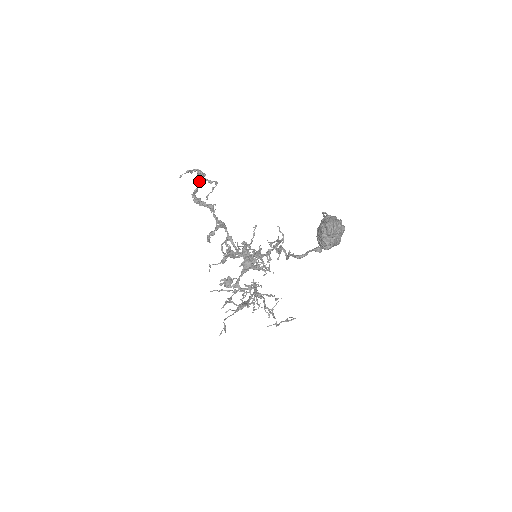
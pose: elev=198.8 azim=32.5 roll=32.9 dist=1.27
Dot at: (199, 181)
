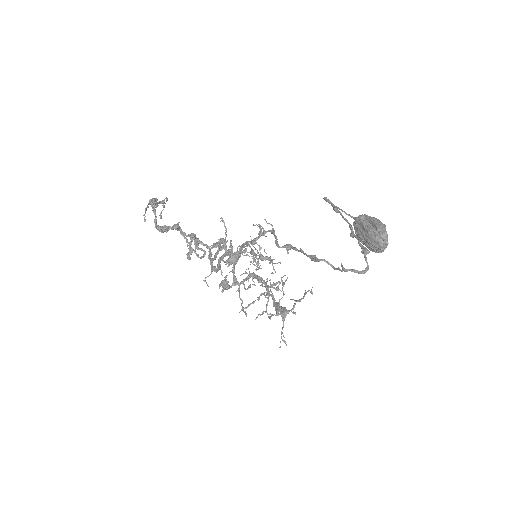
Dot at: (154, 209)
